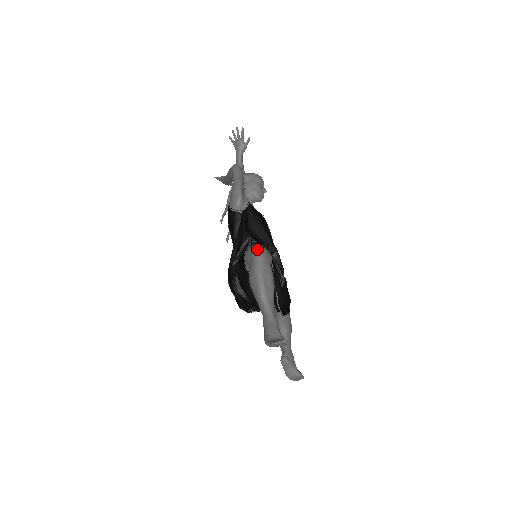
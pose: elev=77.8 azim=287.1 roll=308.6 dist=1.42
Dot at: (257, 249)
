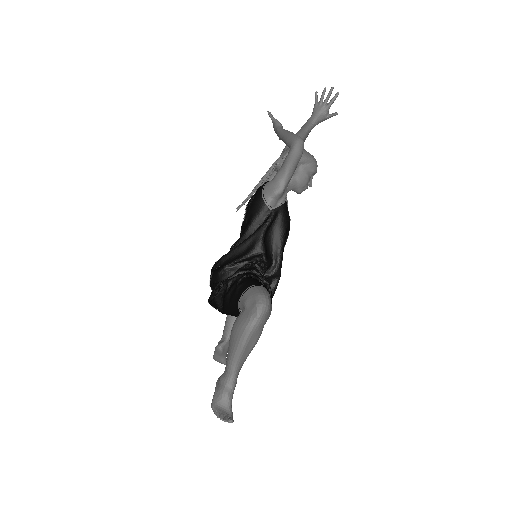
Dot at: (262, 306)
